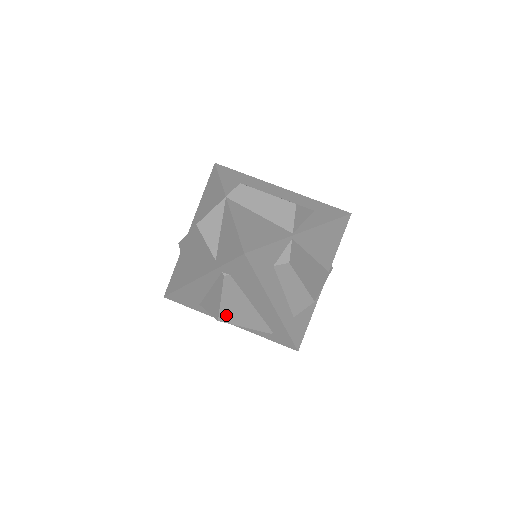
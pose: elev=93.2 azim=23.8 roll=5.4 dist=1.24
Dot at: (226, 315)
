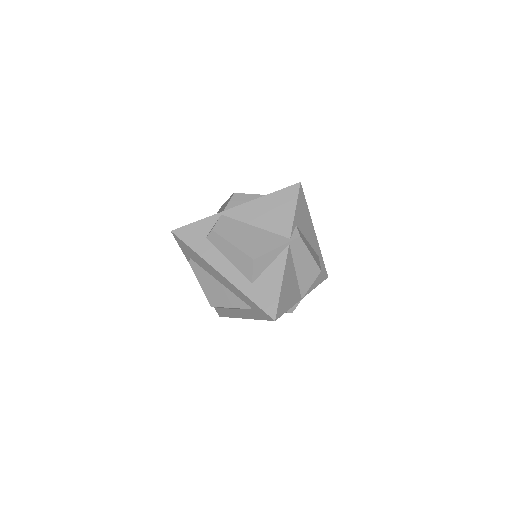
Dot at: (211, 299)
